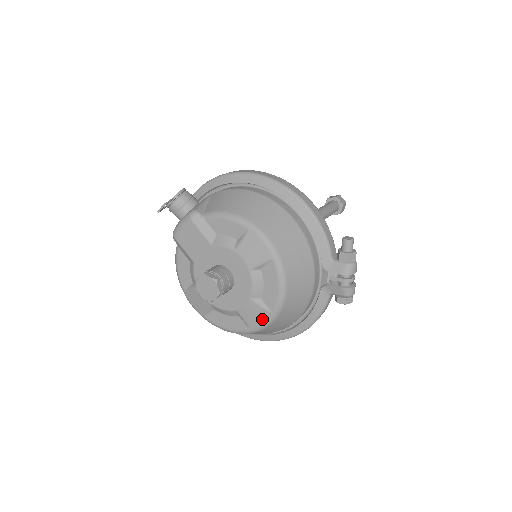
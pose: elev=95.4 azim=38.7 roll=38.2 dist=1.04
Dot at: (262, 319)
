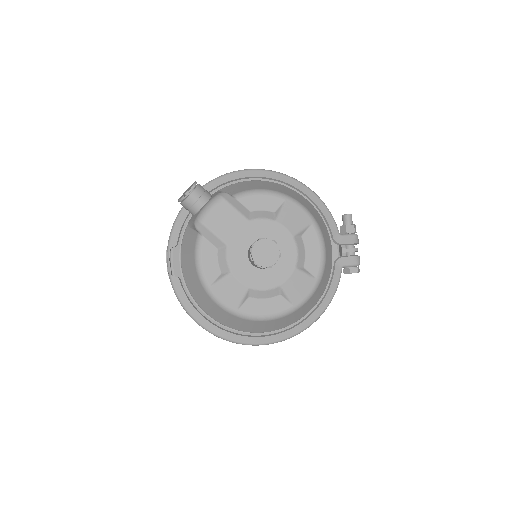
Dot at: (307, 289)
